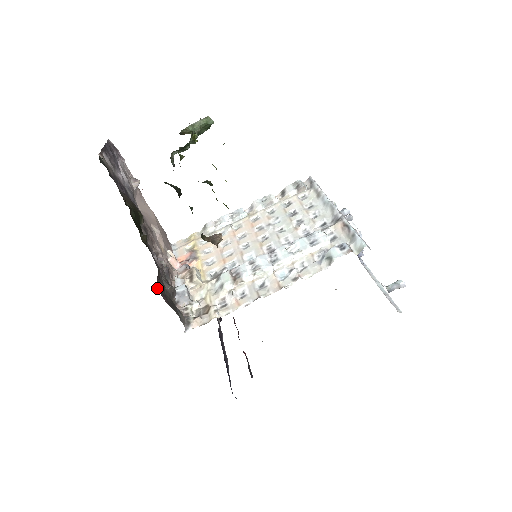
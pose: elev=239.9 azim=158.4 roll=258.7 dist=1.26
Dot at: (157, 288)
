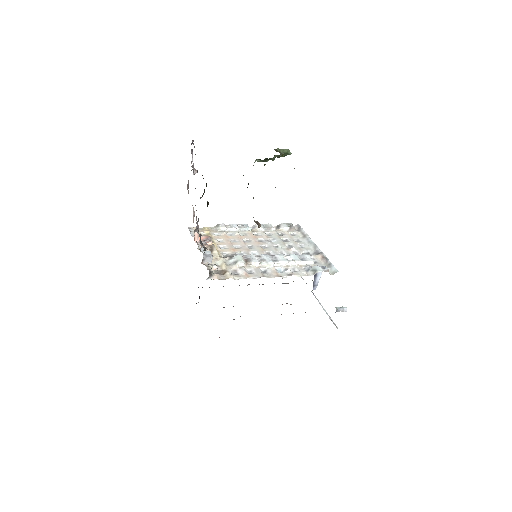
Dot at: occluded
